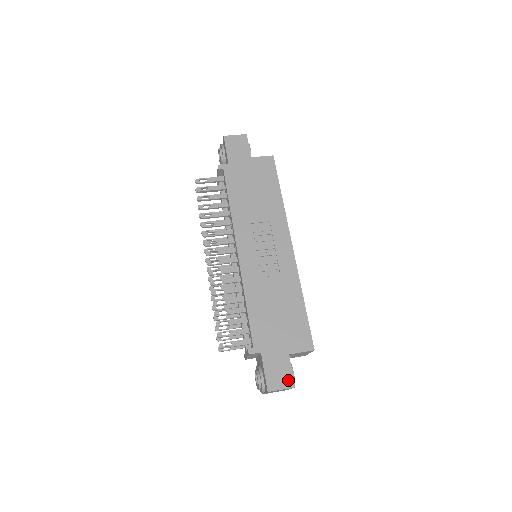
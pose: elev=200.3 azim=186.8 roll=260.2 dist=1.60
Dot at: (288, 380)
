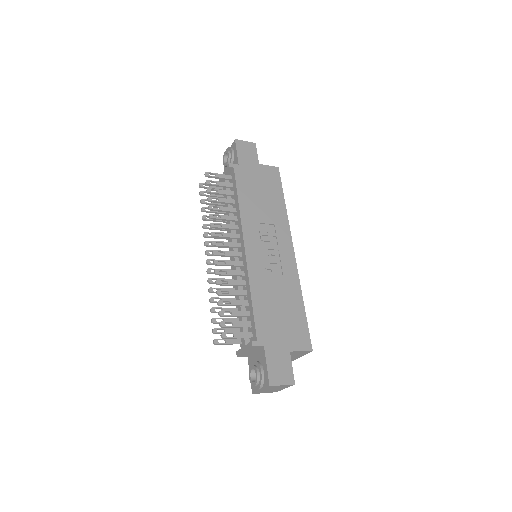
Dot at: (289, 376)
